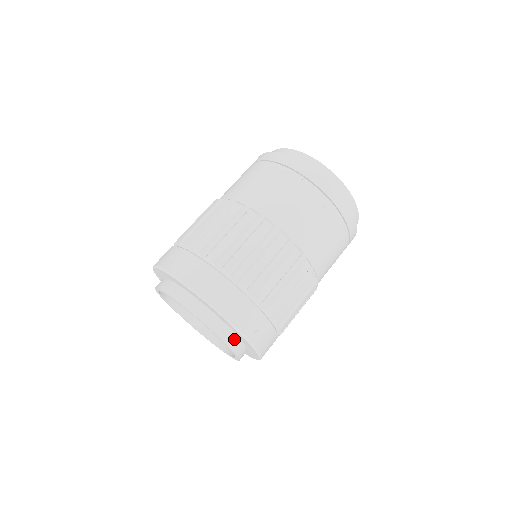
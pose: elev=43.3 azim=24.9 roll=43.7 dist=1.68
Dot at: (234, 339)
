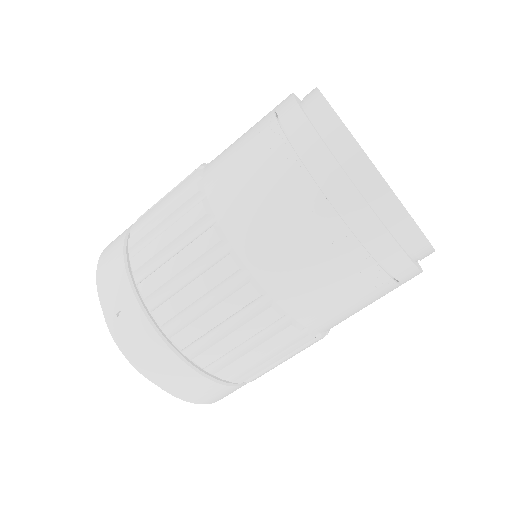
Dot at: occluded
